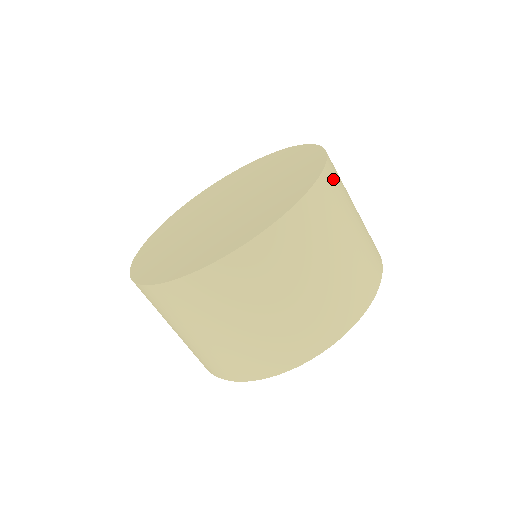
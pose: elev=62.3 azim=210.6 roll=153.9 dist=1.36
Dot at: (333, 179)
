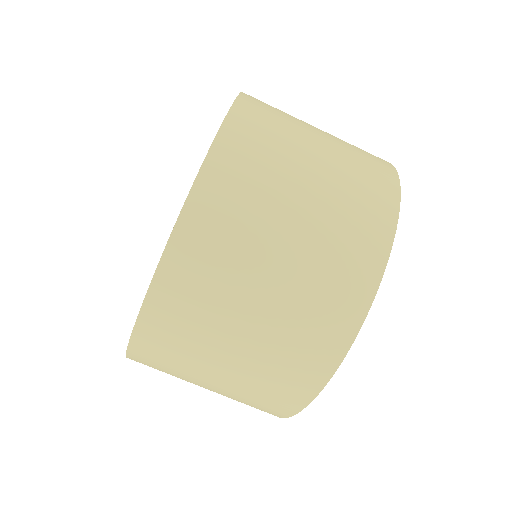
Dot at: (239, 145)
